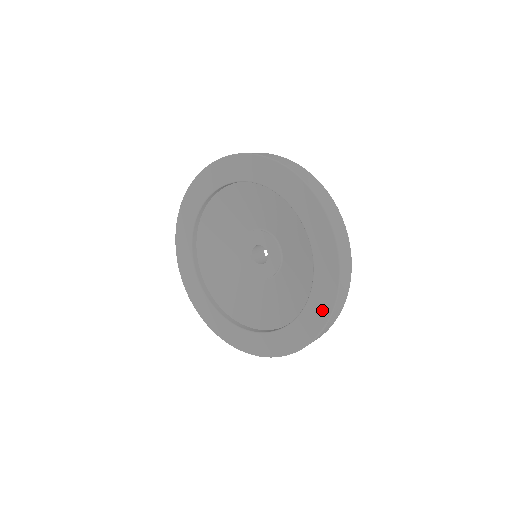
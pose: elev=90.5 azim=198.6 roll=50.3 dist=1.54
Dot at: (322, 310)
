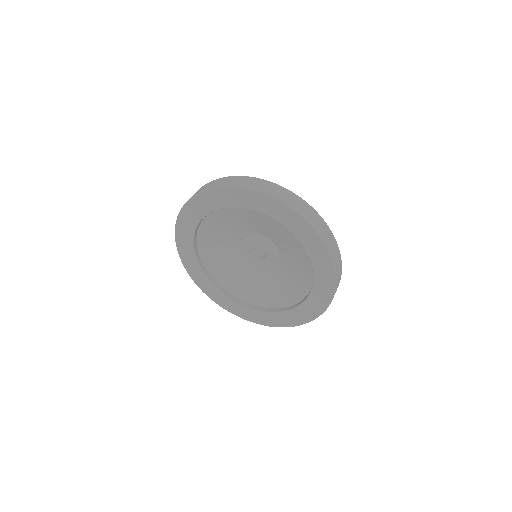
Dot at: (310, 314)
